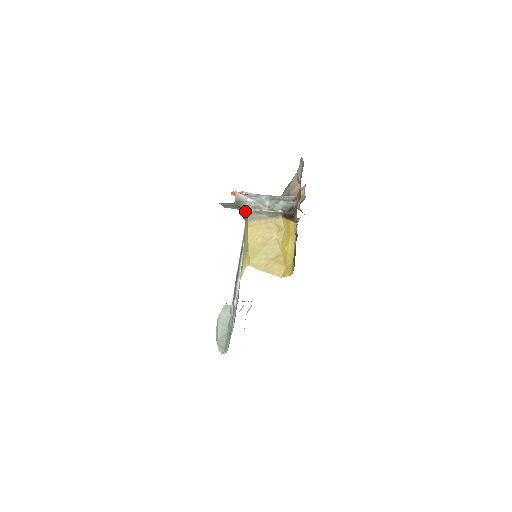
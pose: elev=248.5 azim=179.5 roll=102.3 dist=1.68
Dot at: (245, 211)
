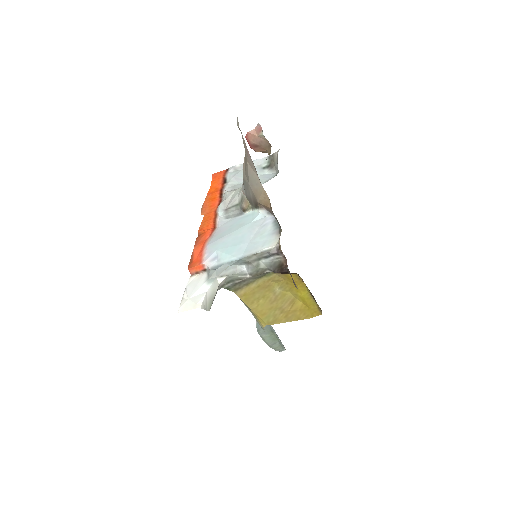
Dot at: occluded
